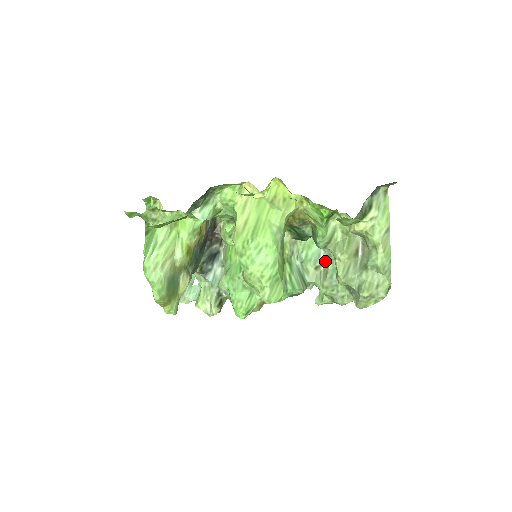
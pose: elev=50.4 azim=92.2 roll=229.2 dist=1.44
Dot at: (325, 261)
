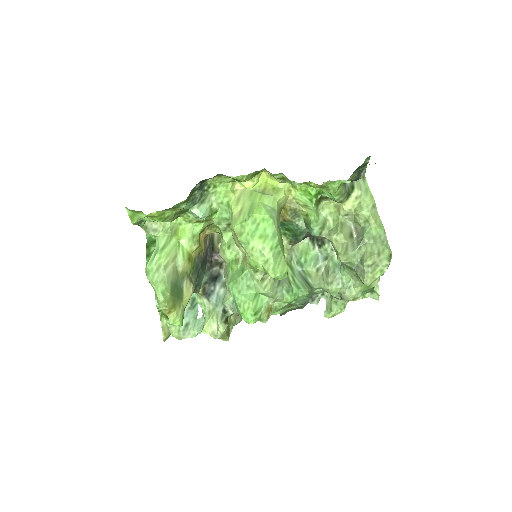
Dot at: (324, 261)
